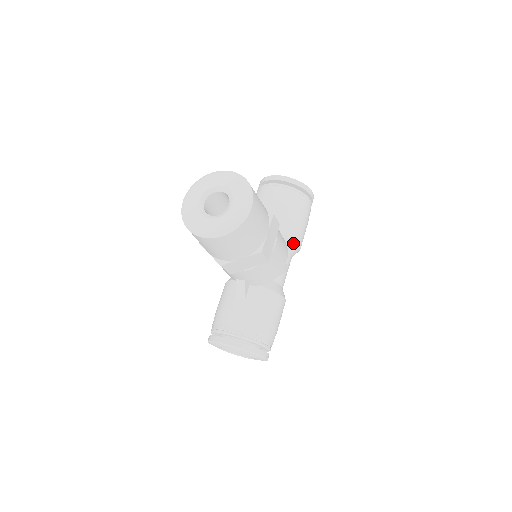
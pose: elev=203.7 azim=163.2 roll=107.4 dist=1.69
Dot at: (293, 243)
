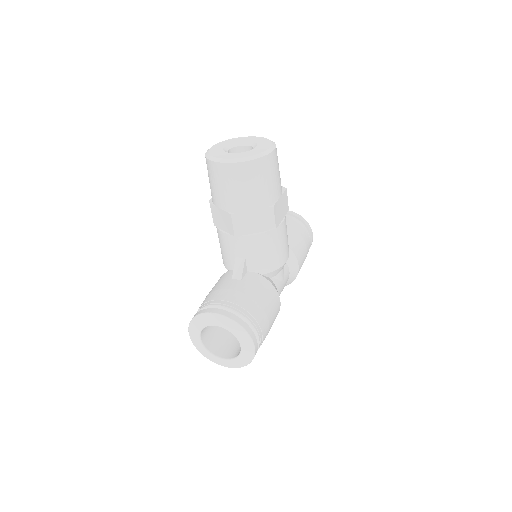
Dot at: (293, 258)
